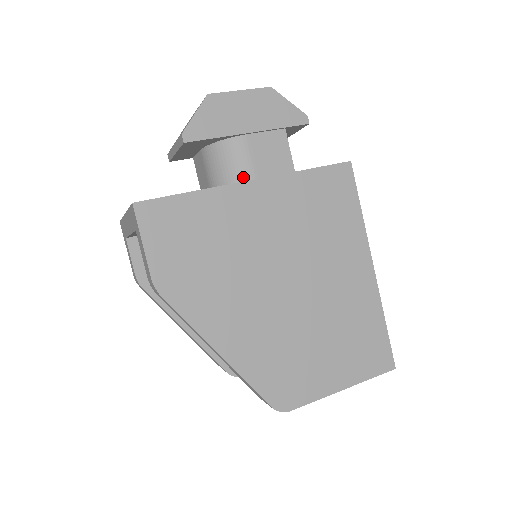
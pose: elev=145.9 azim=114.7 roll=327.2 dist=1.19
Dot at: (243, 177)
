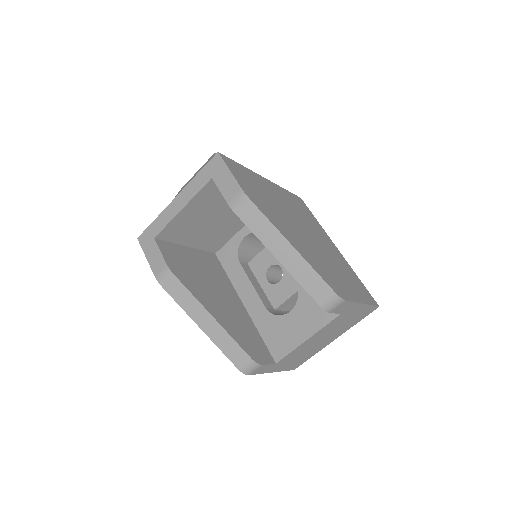
Dot at: occluded
